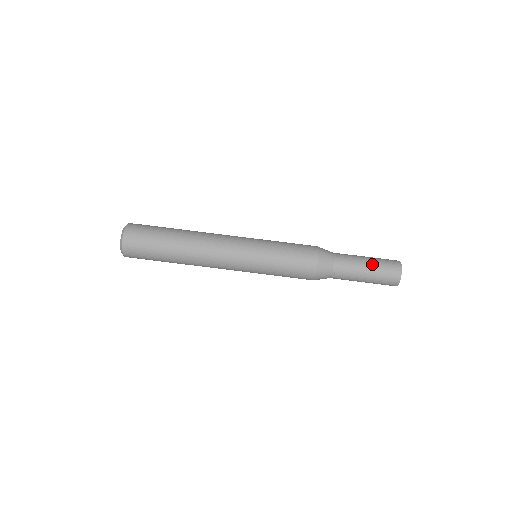
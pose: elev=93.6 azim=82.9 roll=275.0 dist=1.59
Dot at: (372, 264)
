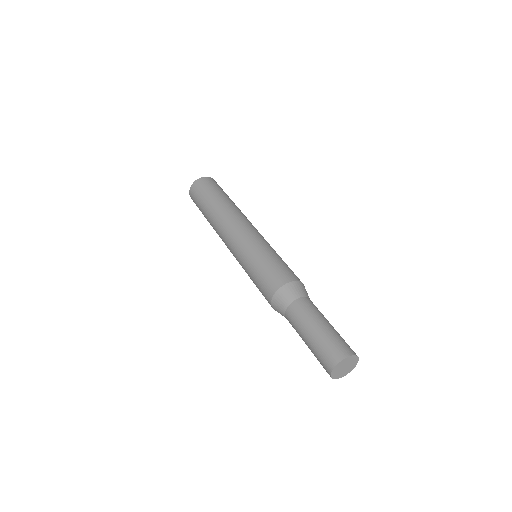
Dot at: occluded
